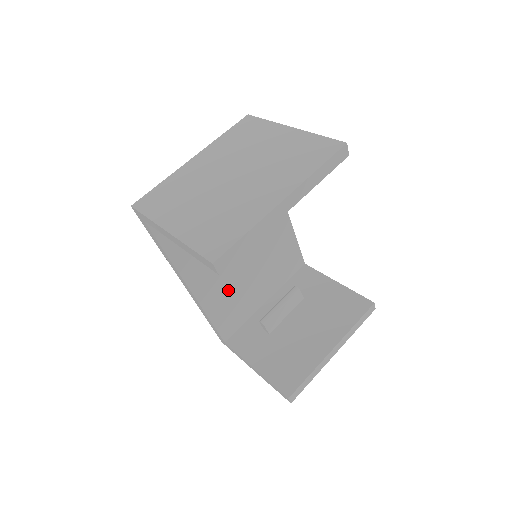
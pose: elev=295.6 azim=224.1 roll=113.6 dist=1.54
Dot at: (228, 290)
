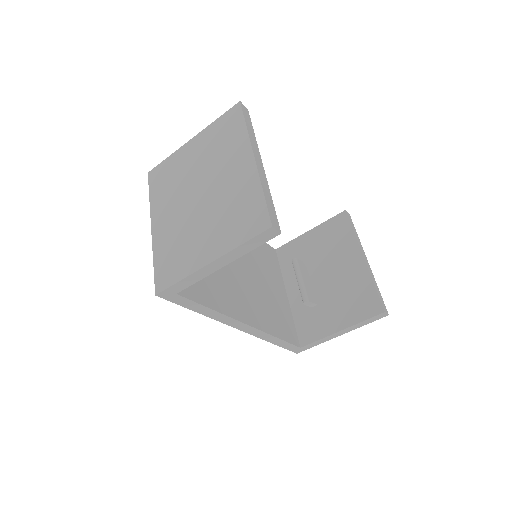
Dot at: (263, 306)
